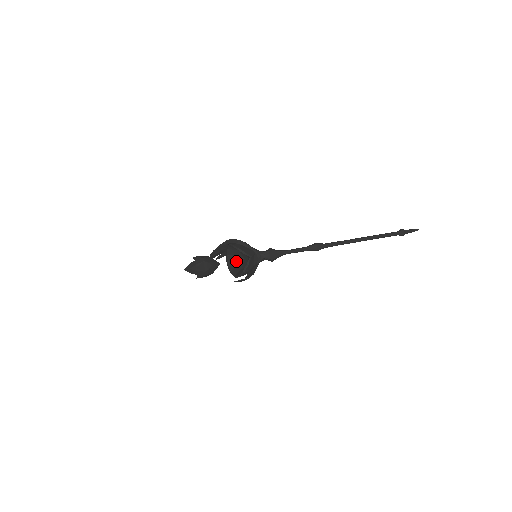
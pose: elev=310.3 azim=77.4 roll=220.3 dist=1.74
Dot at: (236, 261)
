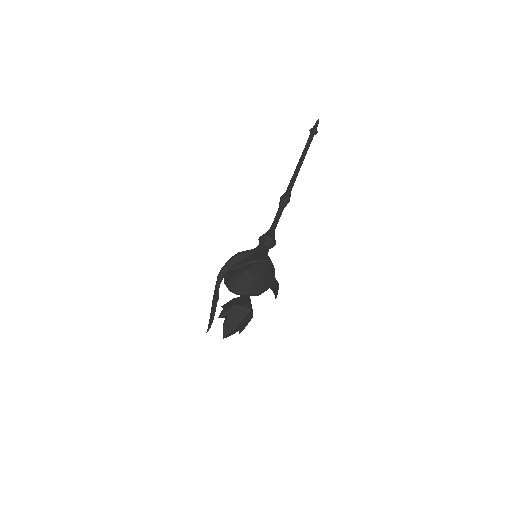
Dot at: (239, 281)
